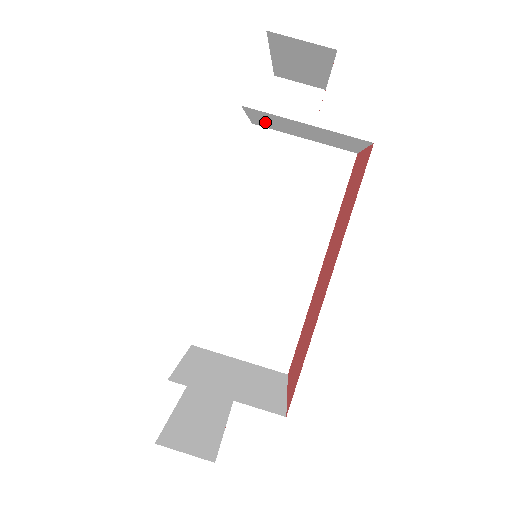
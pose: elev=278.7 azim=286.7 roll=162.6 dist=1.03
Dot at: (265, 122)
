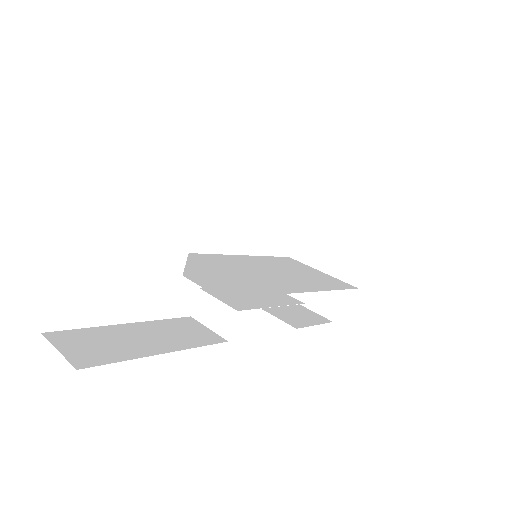
Dot at: (306, 236)
